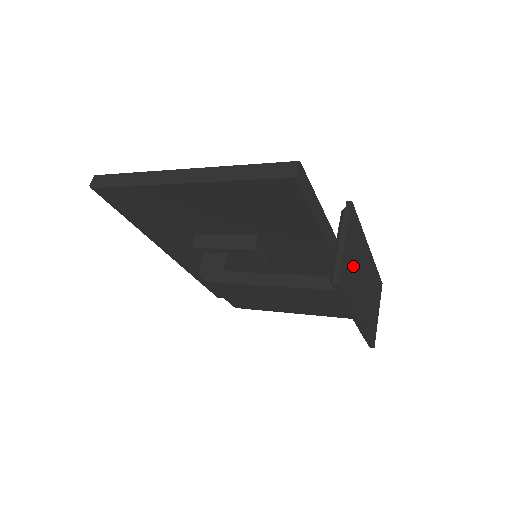
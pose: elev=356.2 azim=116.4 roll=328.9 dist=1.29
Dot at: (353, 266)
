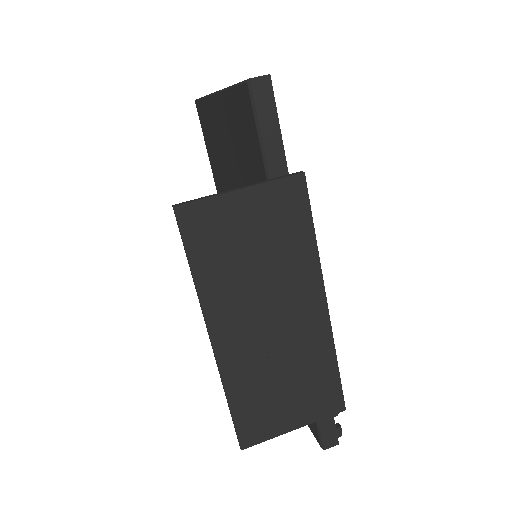
Dot at: (245, 251)
